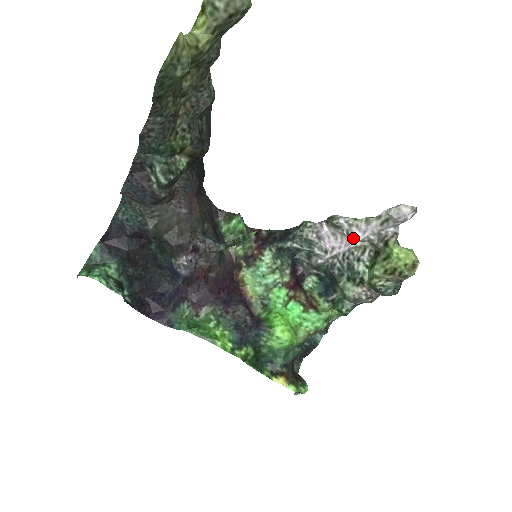
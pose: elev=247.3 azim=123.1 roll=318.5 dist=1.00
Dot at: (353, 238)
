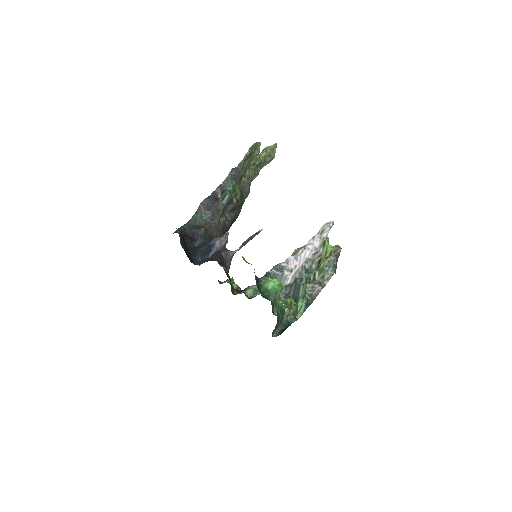
Dot at: (307, 250)
